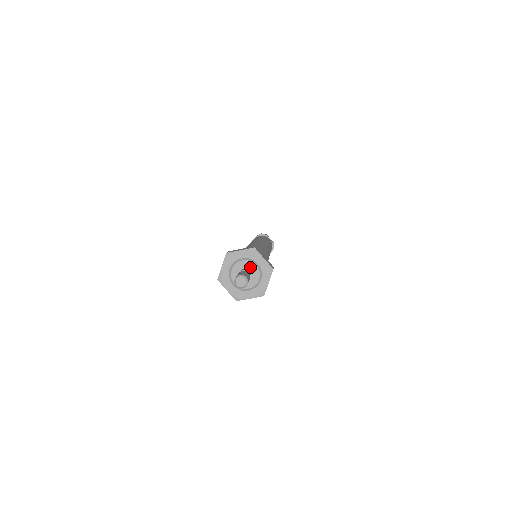
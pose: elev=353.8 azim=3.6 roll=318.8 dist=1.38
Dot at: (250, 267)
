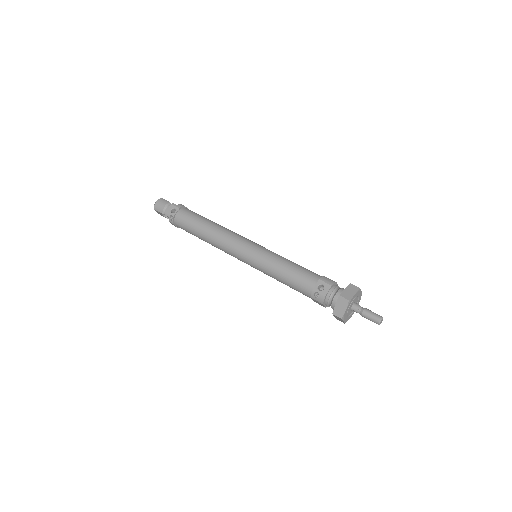
Dot at: (356, 301)
